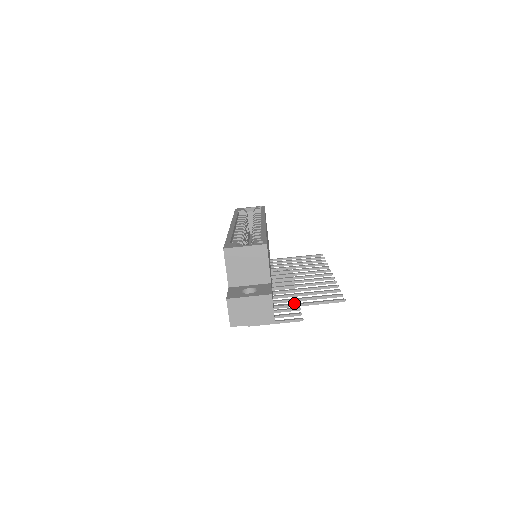
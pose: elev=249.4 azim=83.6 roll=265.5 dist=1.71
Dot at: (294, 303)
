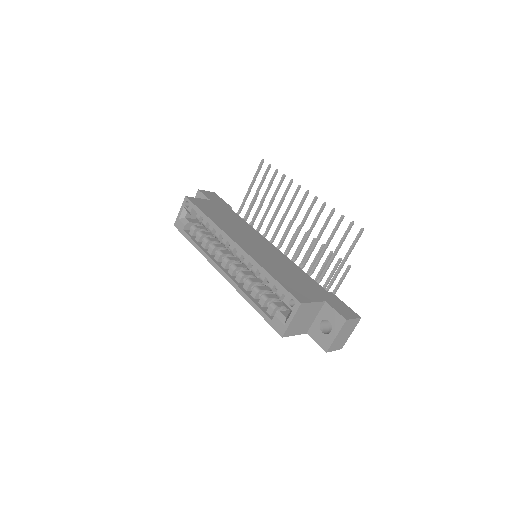
Dot at: (337, 270)
